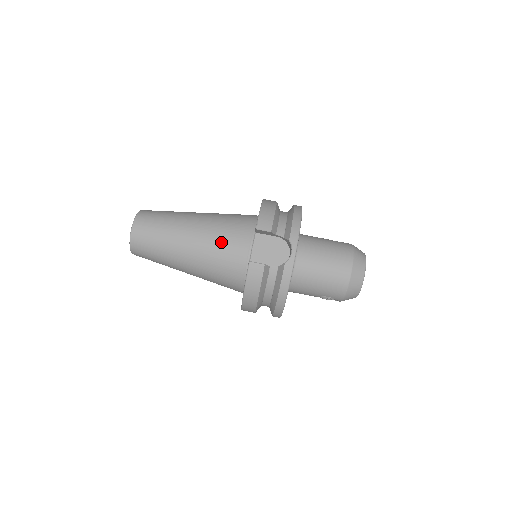
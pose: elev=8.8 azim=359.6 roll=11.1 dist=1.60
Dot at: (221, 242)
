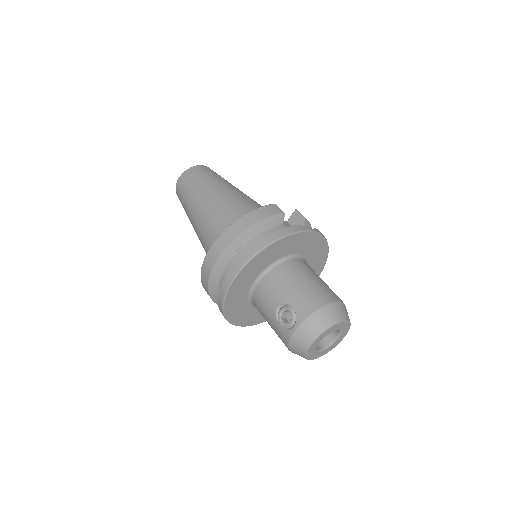
Dot at: (257, 204)
